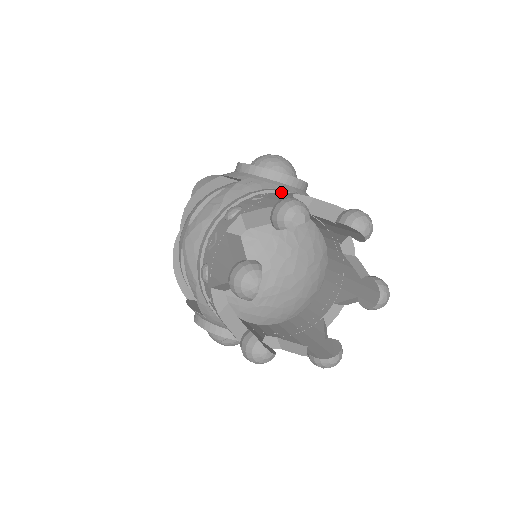
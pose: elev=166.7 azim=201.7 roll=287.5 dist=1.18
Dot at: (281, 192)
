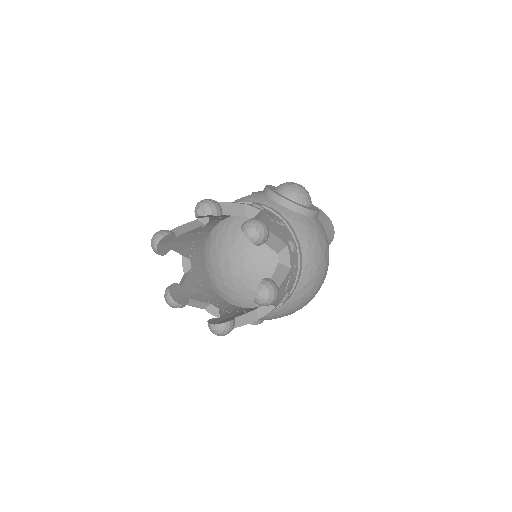
Dot at: (251, 204)
